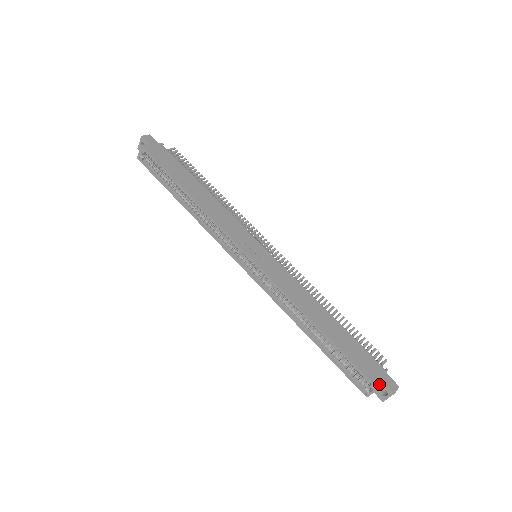
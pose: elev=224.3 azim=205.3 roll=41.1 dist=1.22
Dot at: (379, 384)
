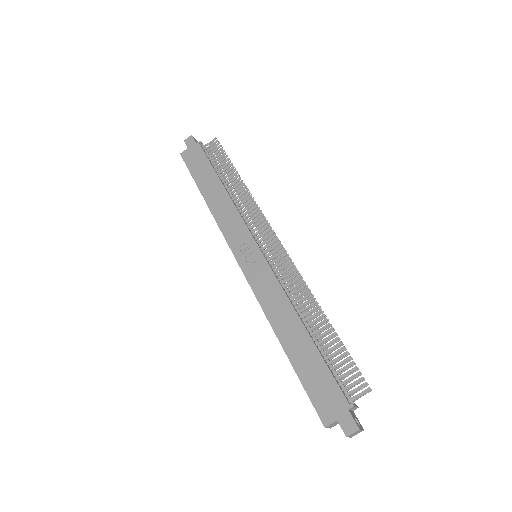
Dot at: (329, 422)
